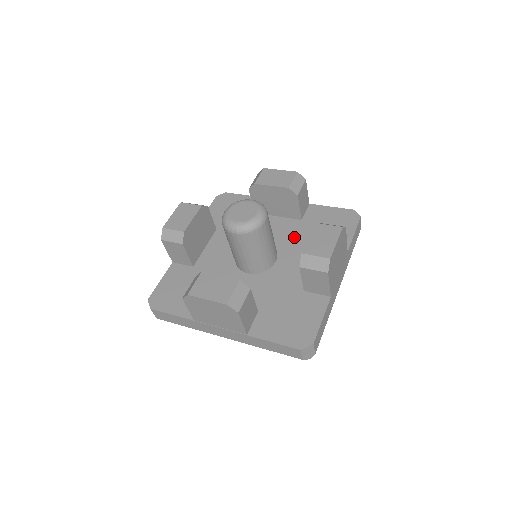
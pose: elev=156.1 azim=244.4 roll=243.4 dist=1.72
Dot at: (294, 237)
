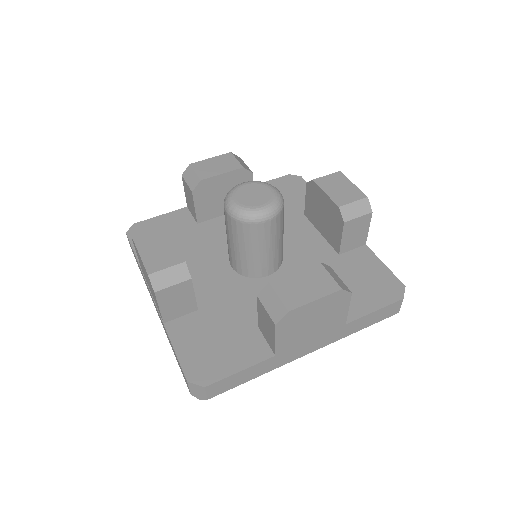
Dot at: occluded
